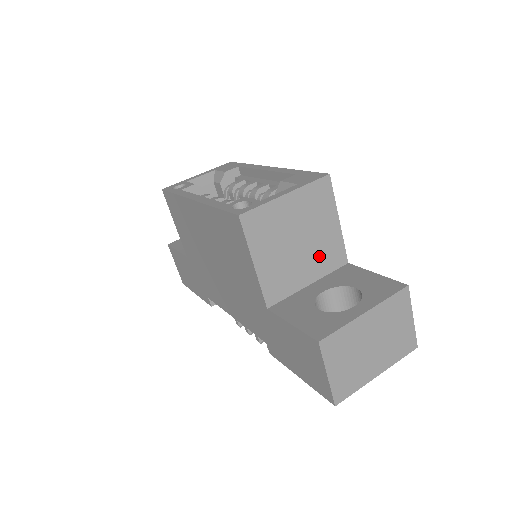
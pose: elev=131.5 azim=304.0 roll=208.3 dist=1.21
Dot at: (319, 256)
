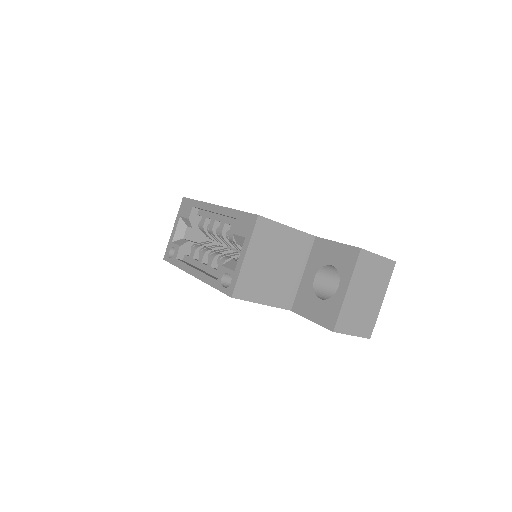
Dot at: (295, 256)
